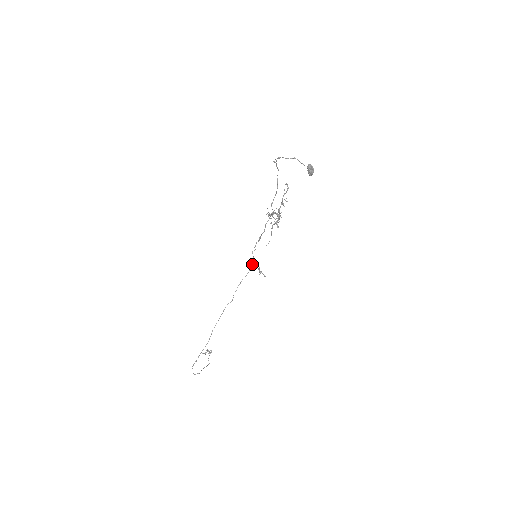
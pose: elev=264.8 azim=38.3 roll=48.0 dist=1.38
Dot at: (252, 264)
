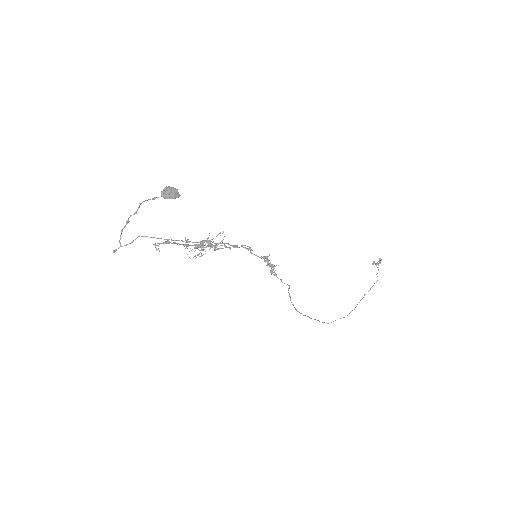
Dot at: (264, 260)
